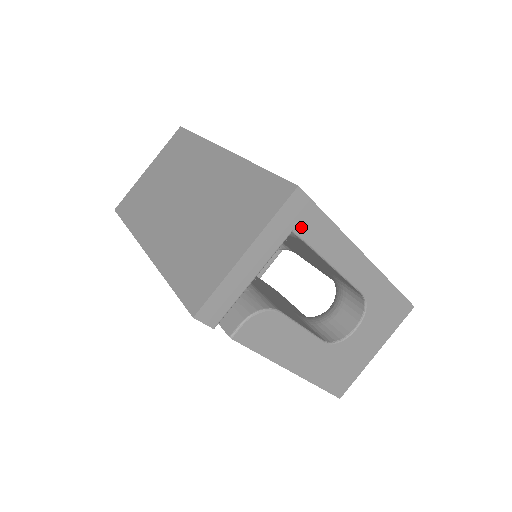
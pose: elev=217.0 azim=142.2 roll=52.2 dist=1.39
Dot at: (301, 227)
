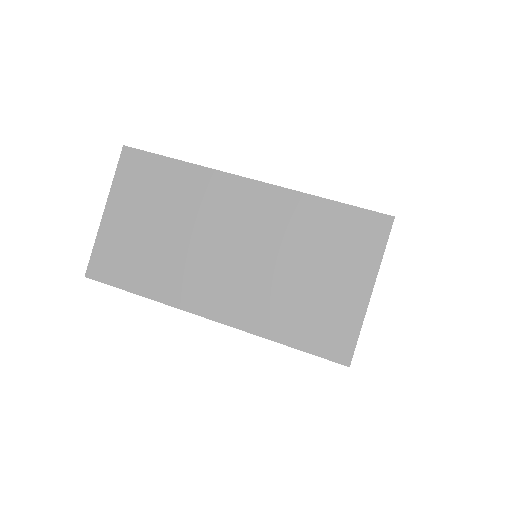
Dot at: occluded
